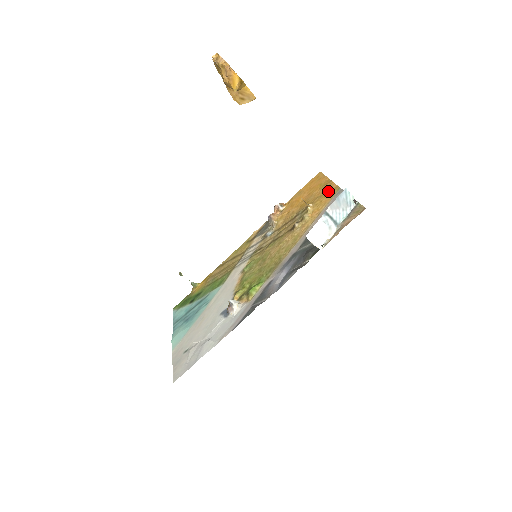
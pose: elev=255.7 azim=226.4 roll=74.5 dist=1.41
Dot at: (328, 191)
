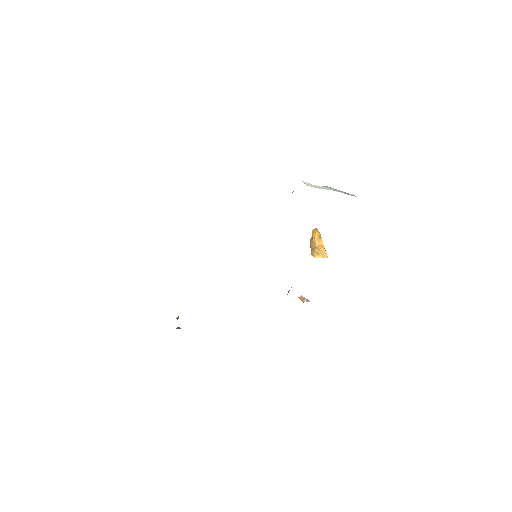
Dot at: occluded
